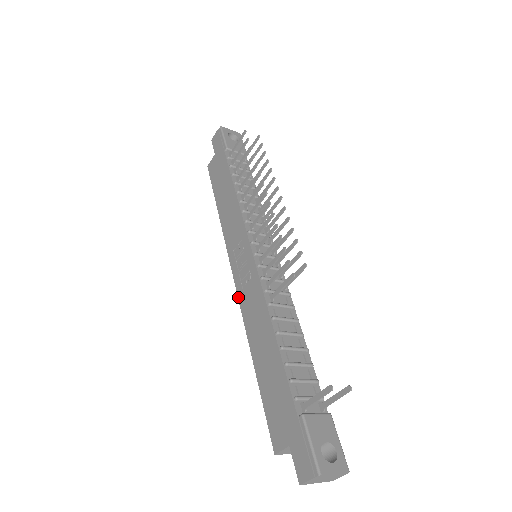
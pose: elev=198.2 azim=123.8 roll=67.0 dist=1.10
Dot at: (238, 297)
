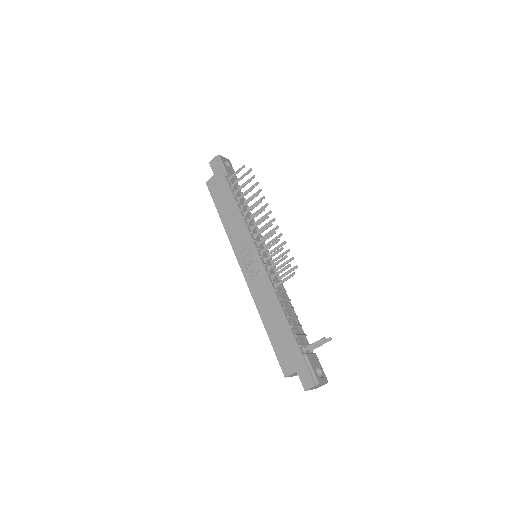
Dot at: (247, 283)
